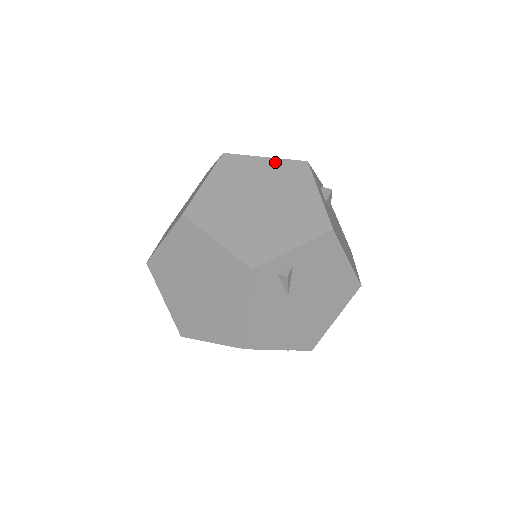
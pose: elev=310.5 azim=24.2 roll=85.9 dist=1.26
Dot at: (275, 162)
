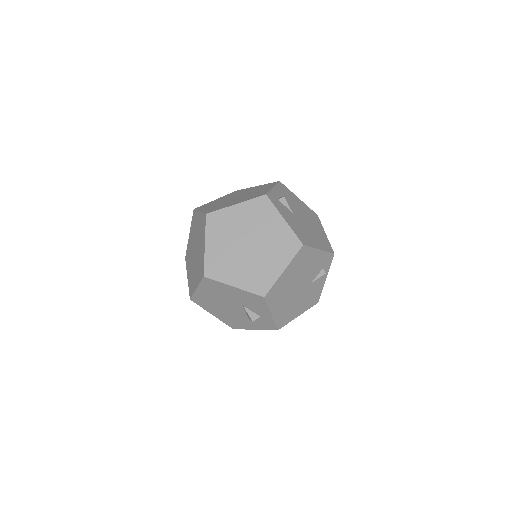
Dot at: (223, 197)
